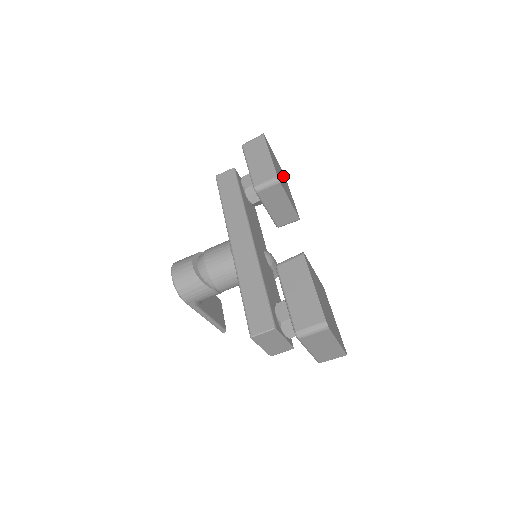
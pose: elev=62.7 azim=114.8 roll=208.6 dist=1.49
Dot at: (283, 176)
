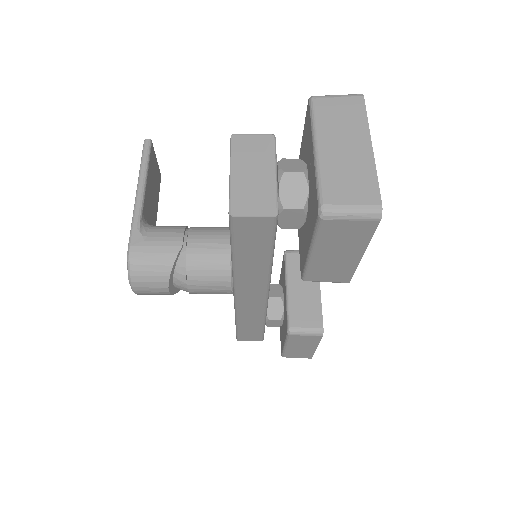
Dot at: occluded
